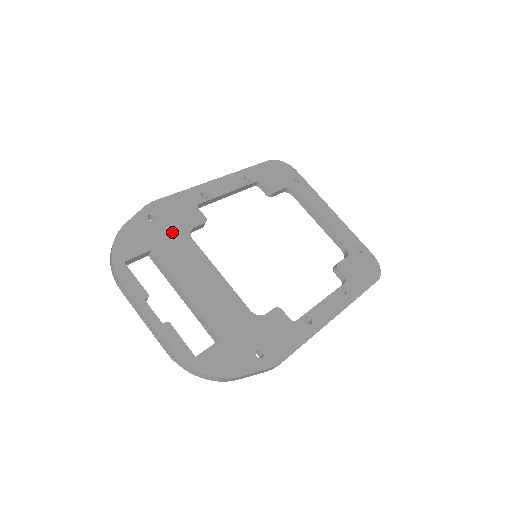
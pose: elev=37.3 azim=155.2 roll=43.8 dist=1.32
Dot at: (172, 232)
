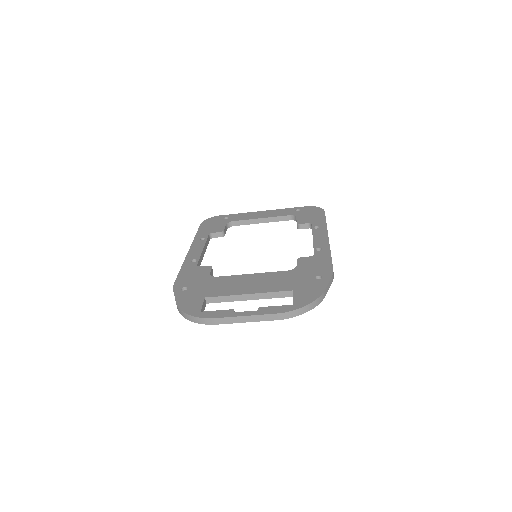
Dot at: (203, 284)
